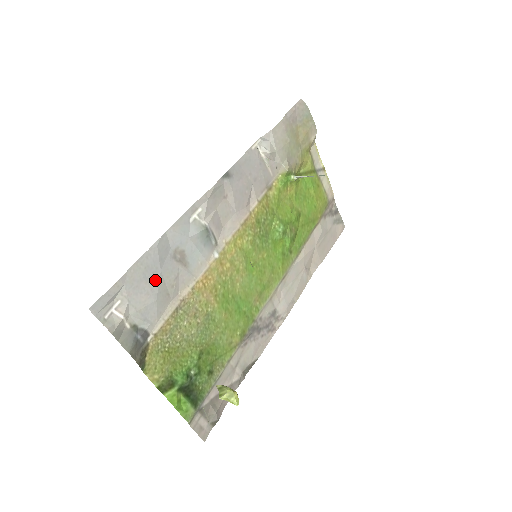
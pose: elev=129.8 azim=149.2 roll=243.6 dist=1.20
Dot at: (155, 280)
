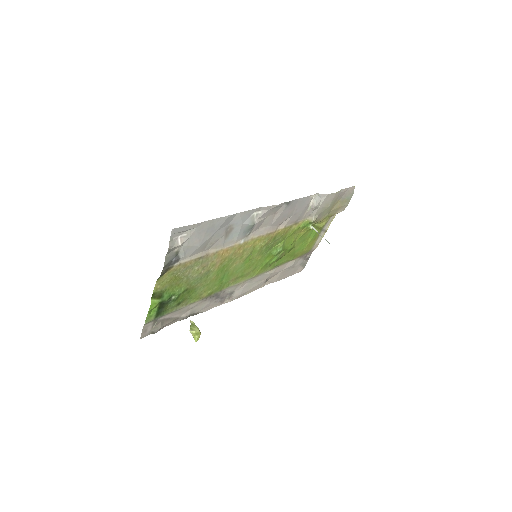
Dot at: (209, 235)
